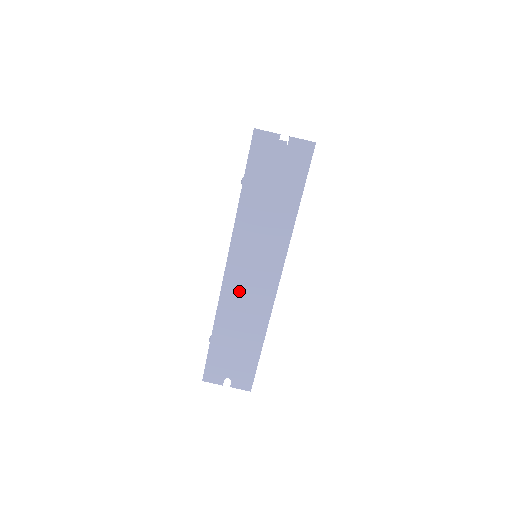
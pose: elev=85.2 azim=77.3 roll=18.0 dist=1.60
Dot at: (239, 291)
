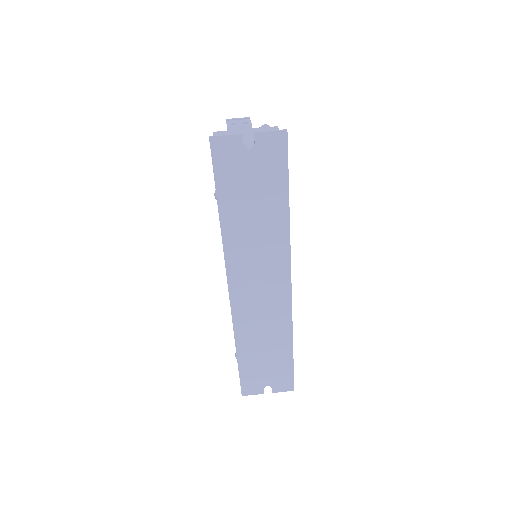
Dot at: (251, 307)
